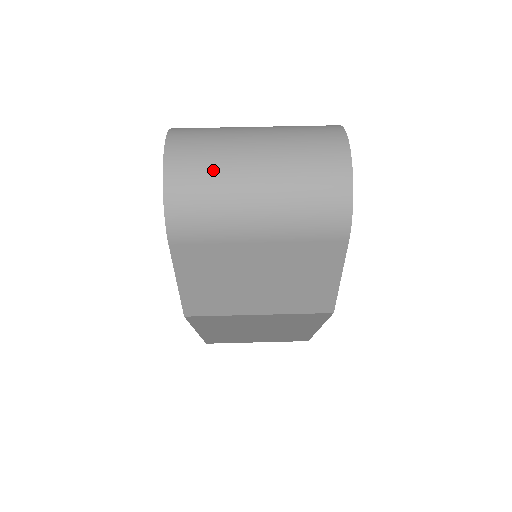
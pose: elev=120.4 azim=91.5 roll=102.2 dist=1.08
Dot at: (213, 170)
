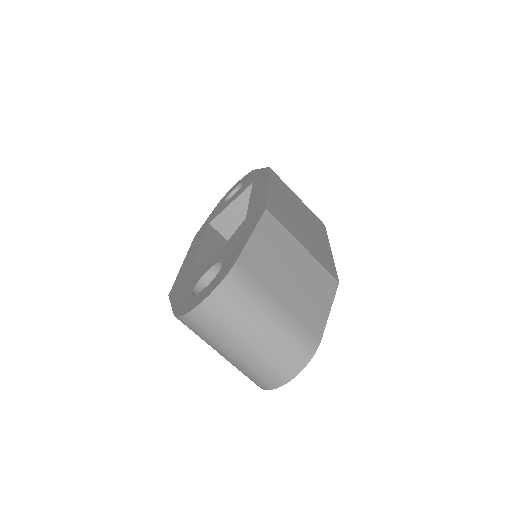
Dot at: (221, 329)
